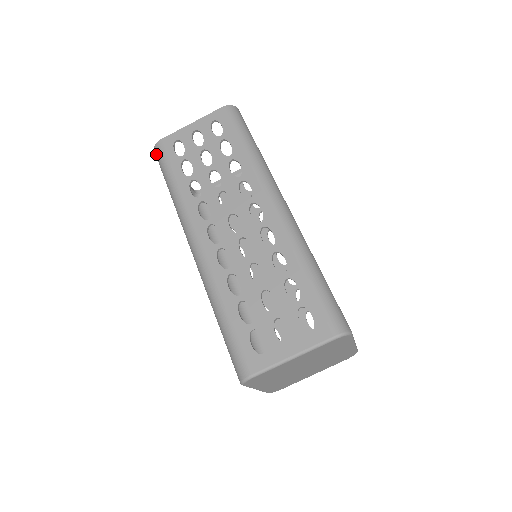
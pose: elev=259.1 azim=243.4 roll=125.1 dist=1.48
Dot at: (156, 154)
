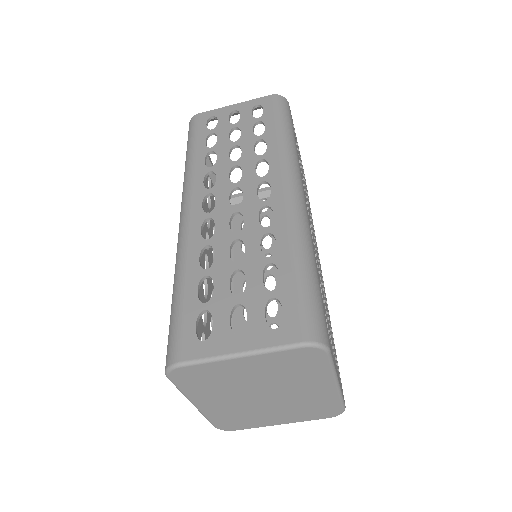
Dot at: (189, 127)
